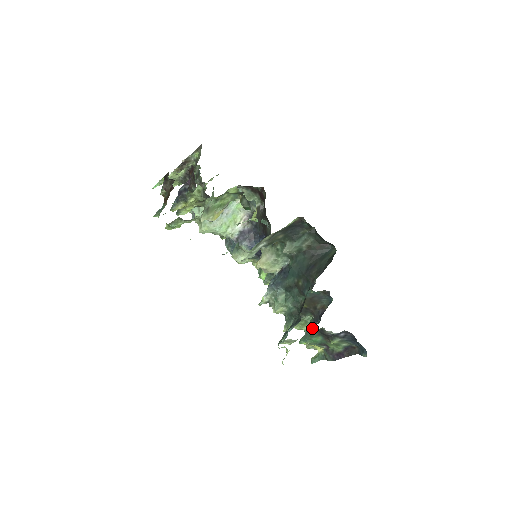
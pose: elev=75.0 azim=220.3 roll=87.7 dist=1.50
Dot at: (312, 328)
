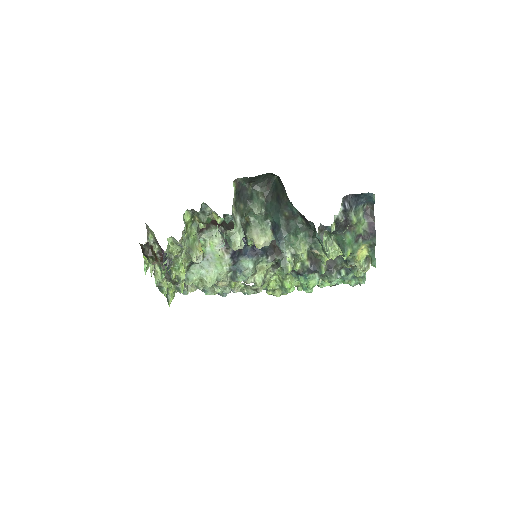
Dot at: (337, 238)
